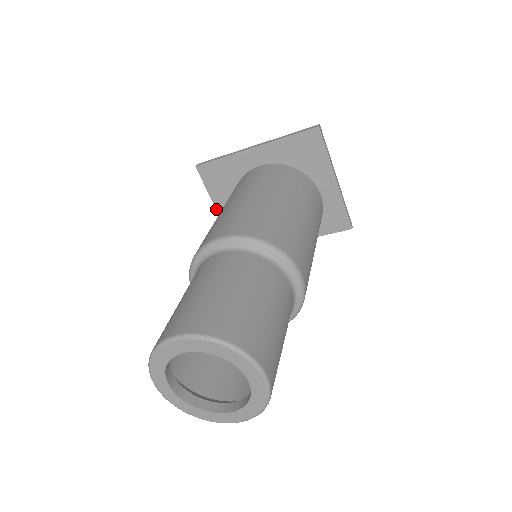
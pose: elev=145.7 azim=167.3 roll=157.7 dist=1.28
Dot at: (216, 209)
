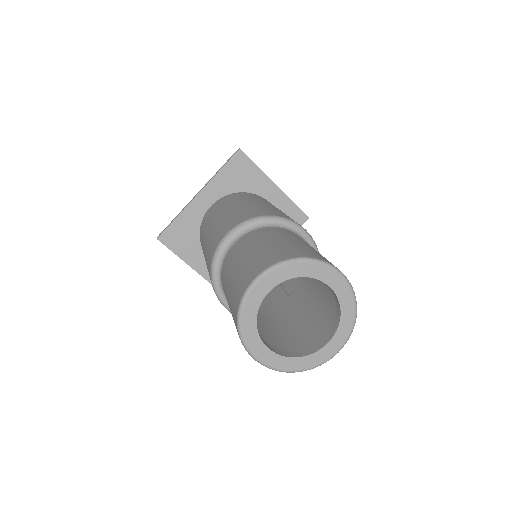
Dot at: (192, 268)
